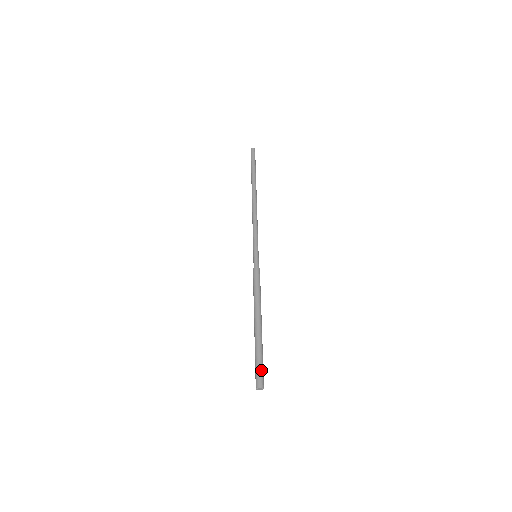
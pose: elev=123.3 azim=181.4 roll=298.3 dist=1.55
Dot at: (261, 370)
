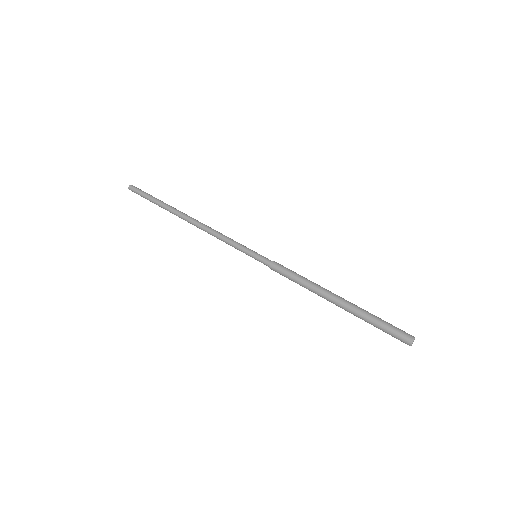
Dot at: (393, 327)
